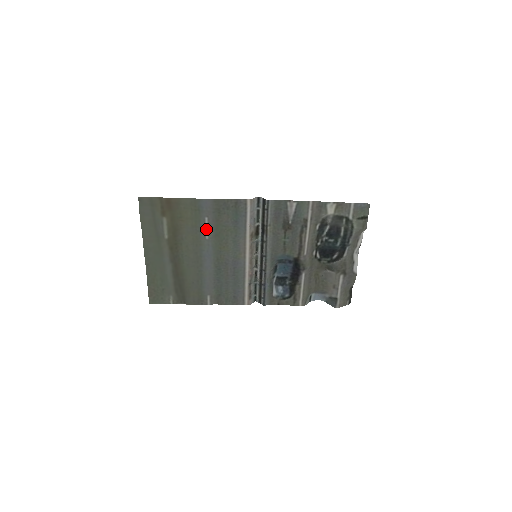
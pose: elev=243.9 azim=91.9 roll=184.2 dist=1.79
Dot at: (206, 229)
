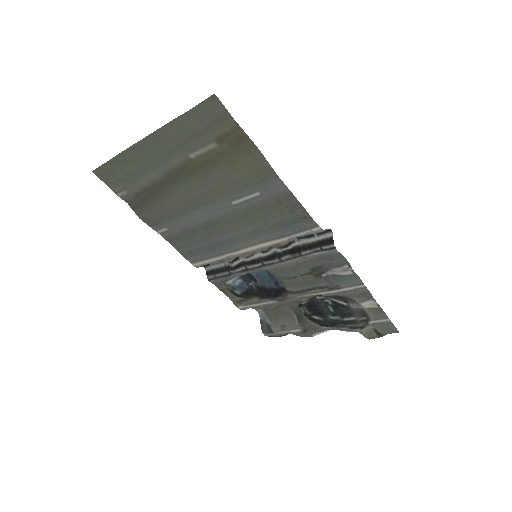
Dot at: (244, 198)
